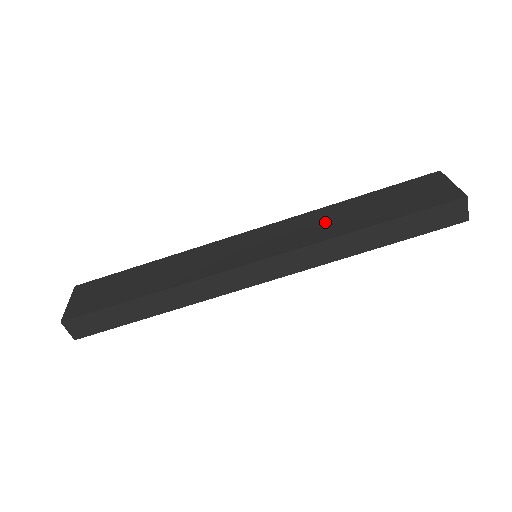
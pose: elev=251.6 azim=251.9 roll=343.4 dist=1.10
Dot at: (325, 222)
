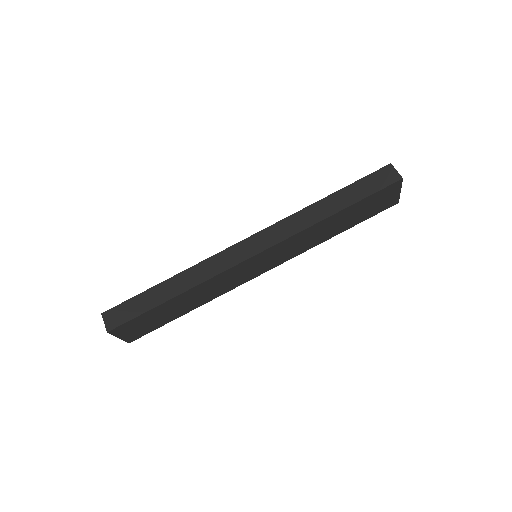
Dot at: occluded
